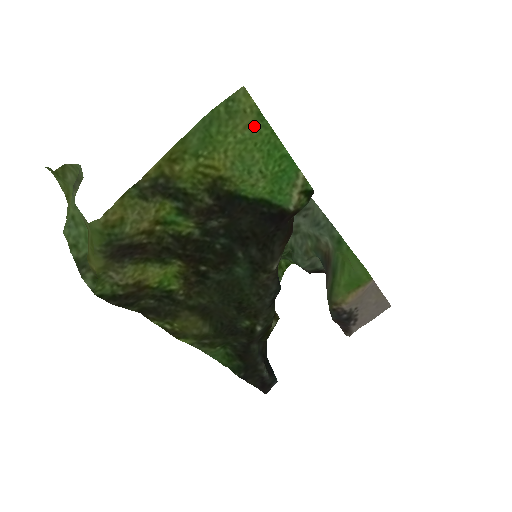
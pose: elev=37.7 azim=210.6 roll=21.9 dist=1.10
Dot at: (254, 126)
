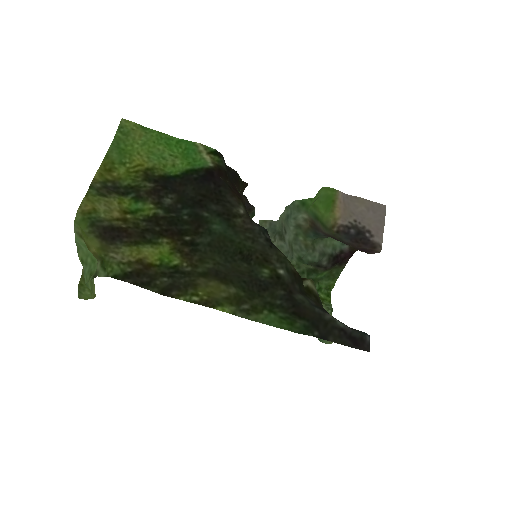
Dot at: (145, 134)
